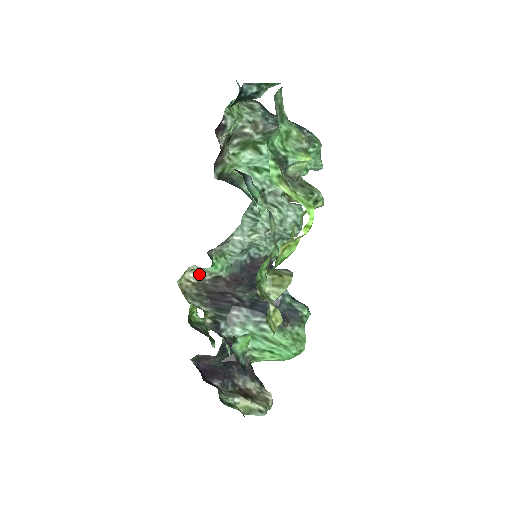
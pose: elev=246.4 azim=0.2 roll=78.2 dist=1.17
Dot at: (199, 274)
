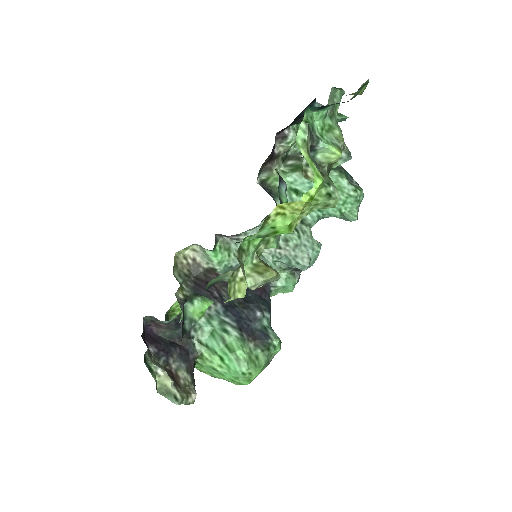
Dot at: (198, 258)
